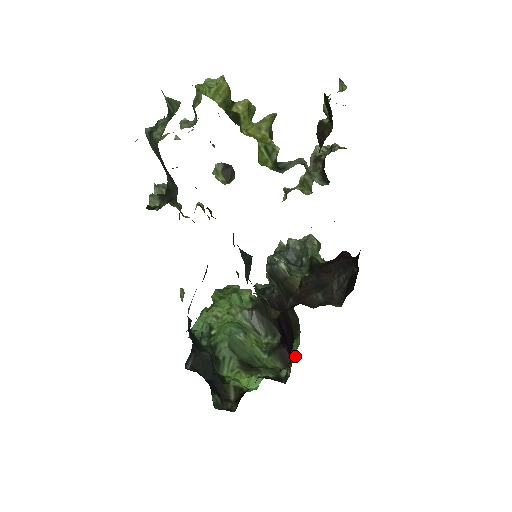
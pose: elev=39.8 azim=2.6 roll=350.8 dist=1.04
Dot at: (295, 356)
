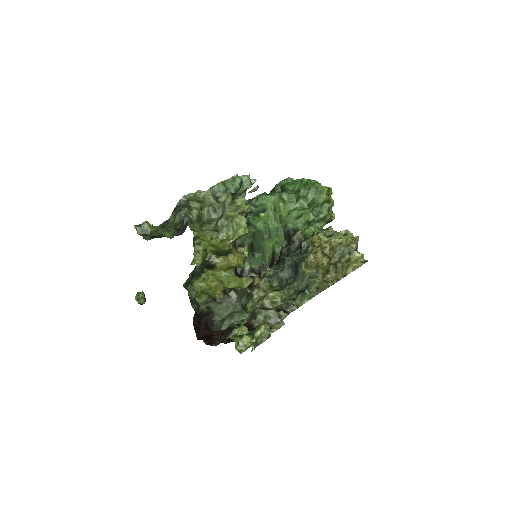
Dot at: occluded
